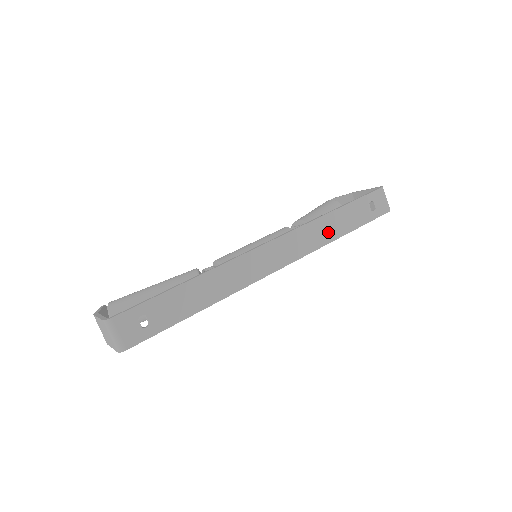
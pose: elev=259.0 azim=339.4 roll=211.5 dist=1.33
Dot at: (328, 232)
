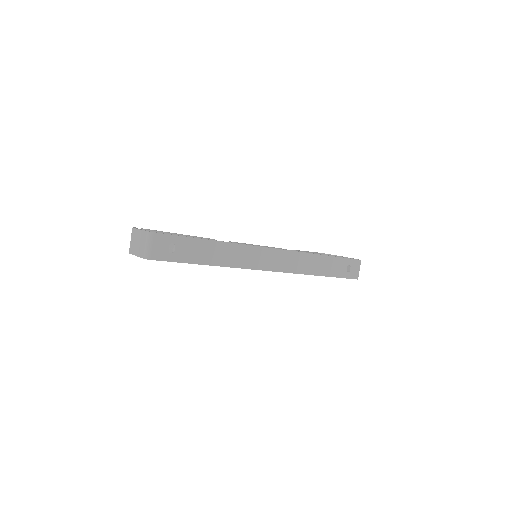
Dot at: (313, 267)
